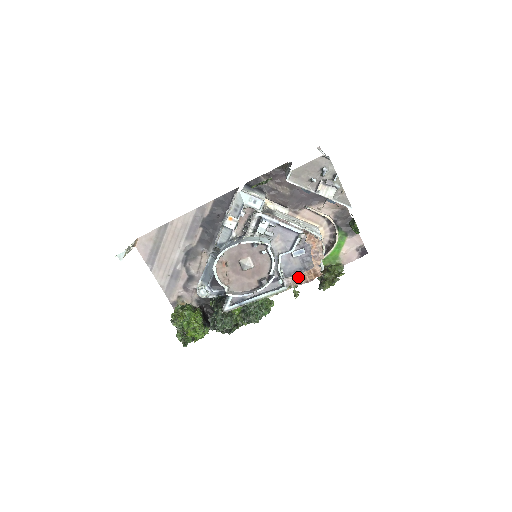
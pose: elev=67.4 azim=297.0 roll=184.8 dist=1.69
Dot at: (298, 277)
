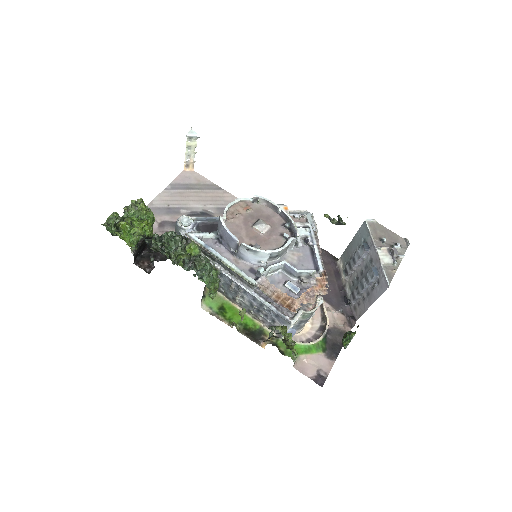
Dot at: (275, 290)
